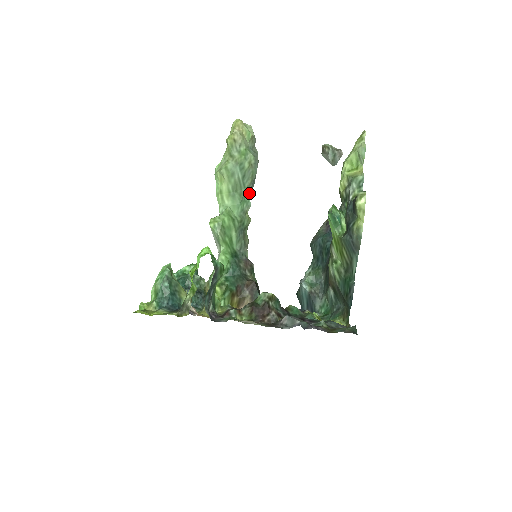
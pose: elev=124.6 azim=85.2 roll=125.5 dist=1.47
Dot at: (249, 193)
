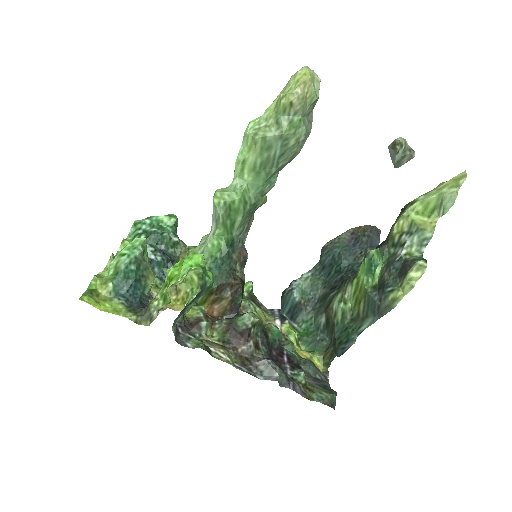
Dot at: occluded
